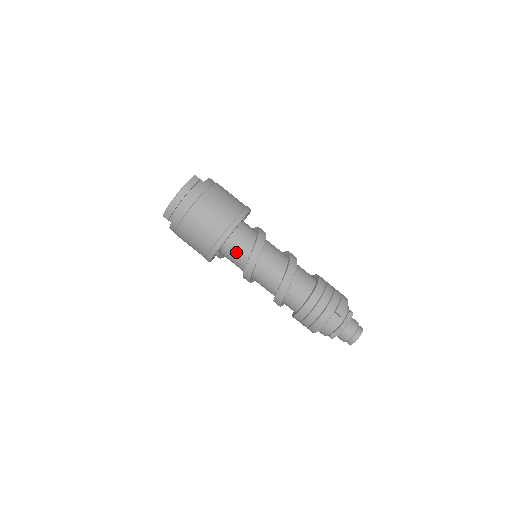
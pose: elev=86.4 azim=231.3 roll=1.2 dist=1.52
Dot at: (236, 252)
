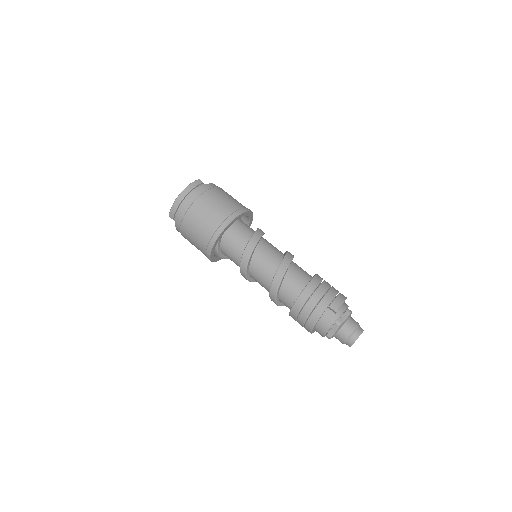
Dot at: (233, 248)
